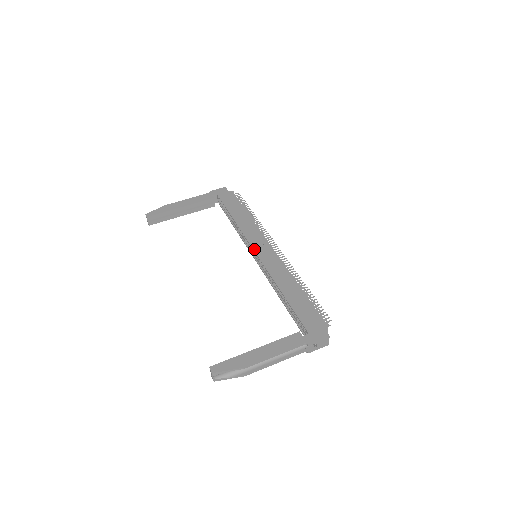
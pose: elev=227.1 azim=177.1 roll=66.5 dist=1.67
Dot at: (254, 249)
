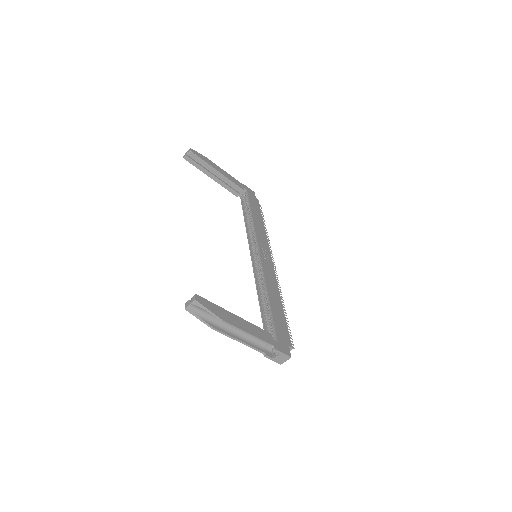
Dot at: (260, 250)
